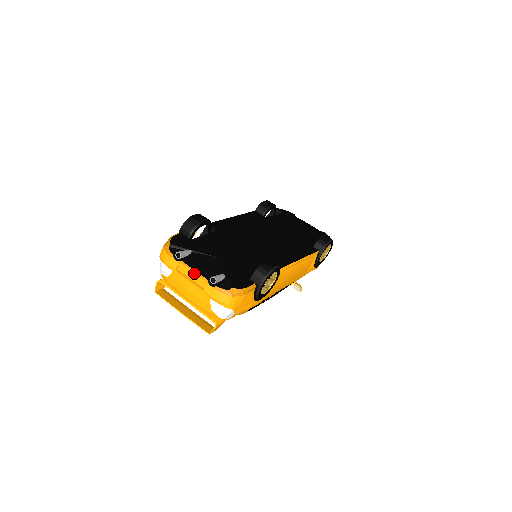
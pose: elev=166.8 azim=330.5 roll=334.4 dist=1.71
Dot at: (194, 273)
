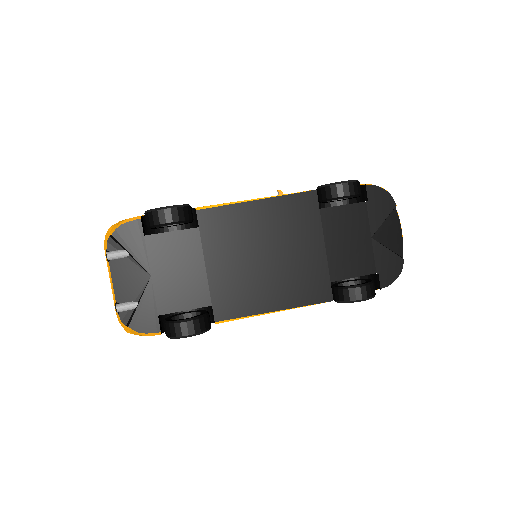
Dot at: (111, 284)
